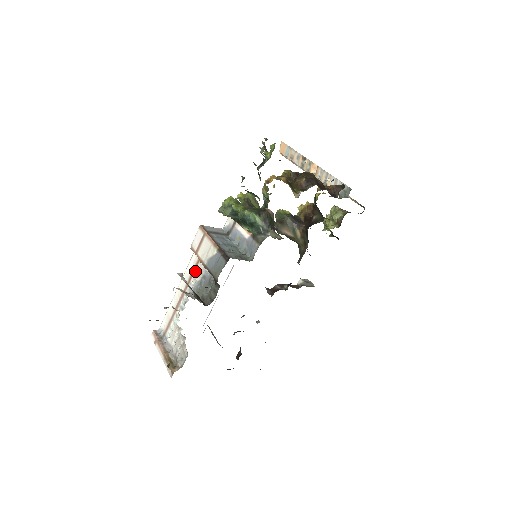
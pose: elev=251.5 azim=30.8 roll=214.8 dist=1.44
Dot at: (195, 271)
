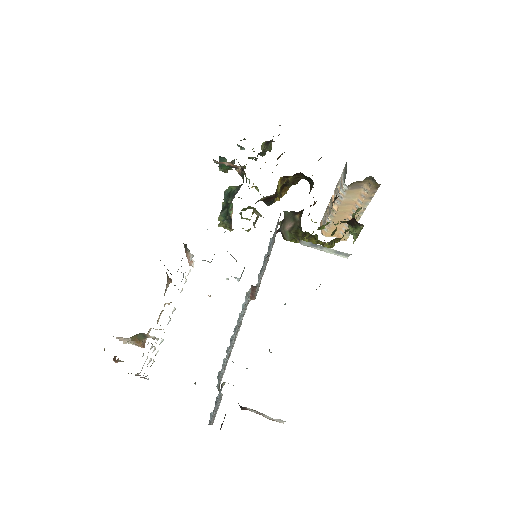
Dot at: occluded
